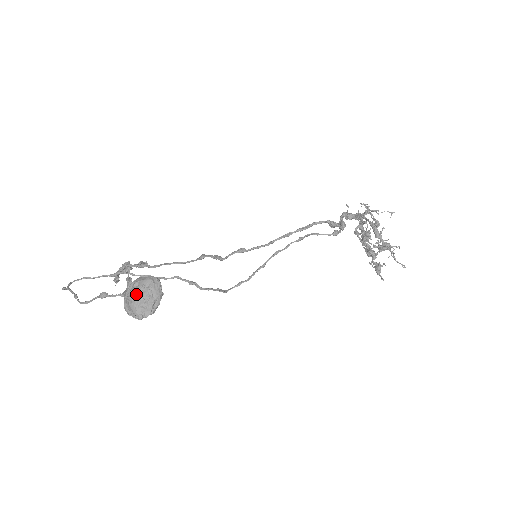
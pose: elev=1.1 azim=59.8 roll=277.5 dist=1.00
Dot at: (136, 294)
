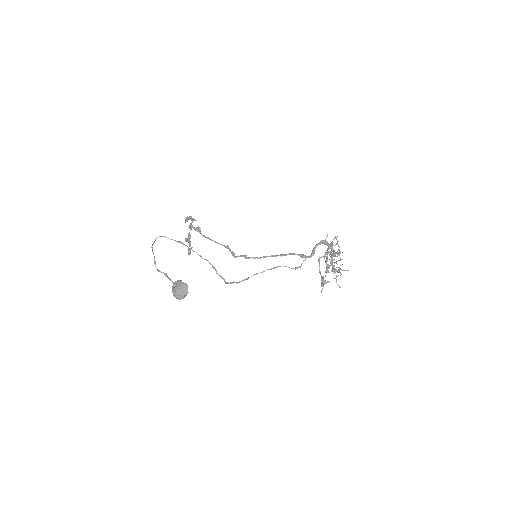
Dot at: (177, 290)
